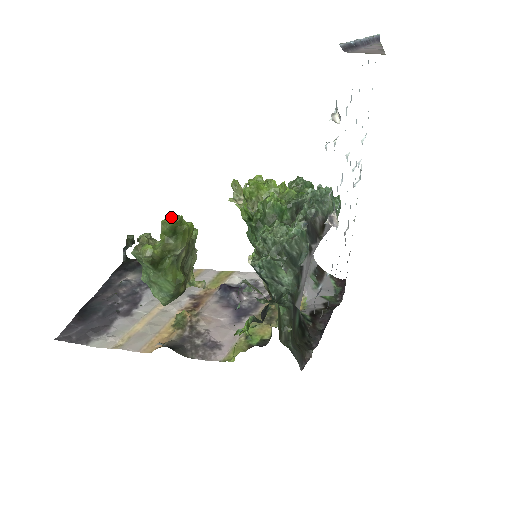
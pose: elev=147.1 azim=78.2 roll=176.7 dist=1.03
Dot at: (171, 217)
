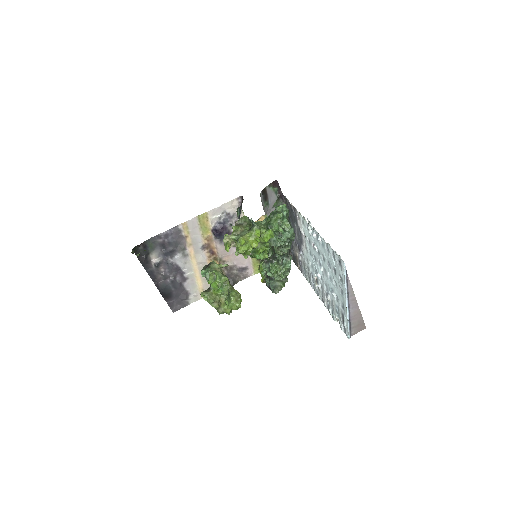
Dot at: (232, 304)
